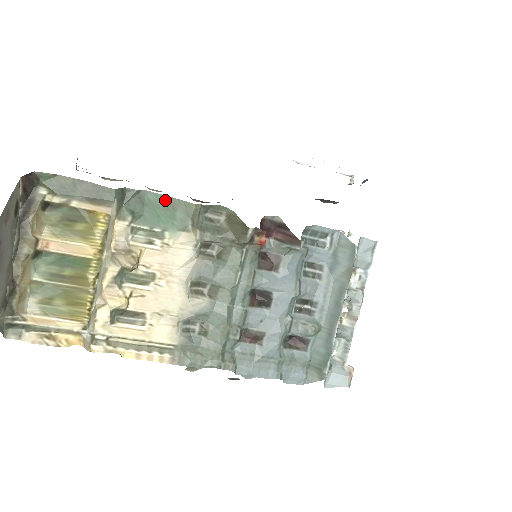
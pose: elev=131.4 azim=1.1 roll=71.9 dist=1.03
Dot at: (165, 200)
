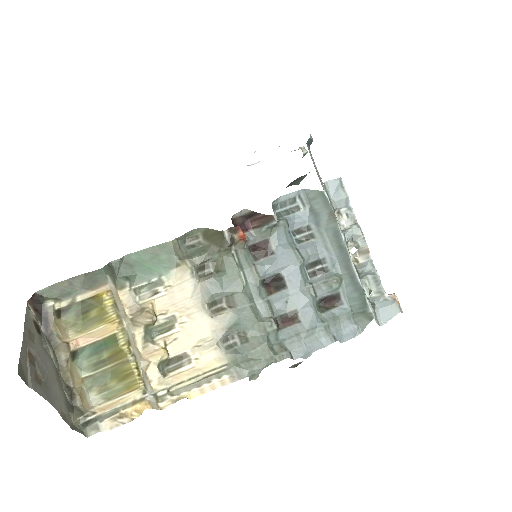
Dot at: (146, 253)
